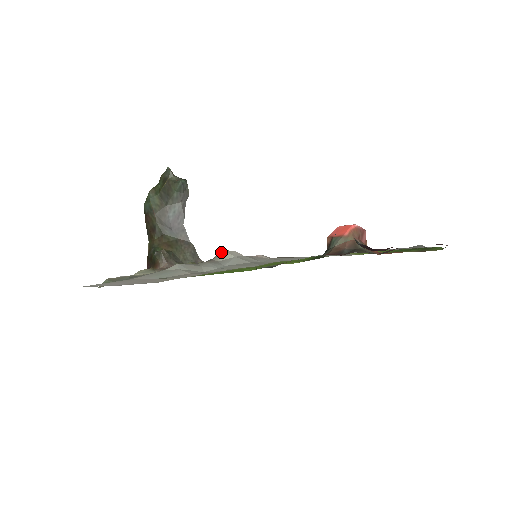
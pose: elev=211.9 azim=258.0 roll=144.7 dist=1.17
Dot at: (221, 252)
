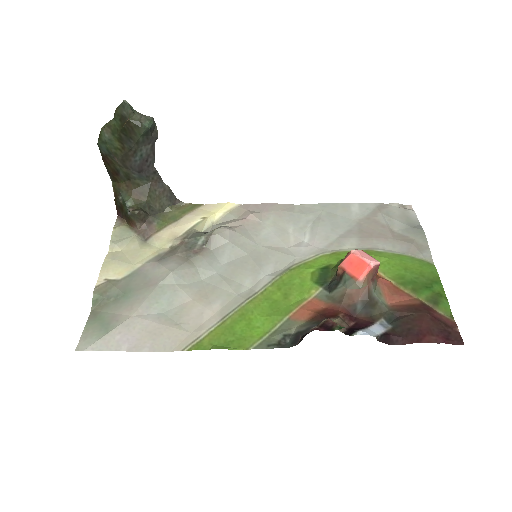
Dot at: (213, 236)
